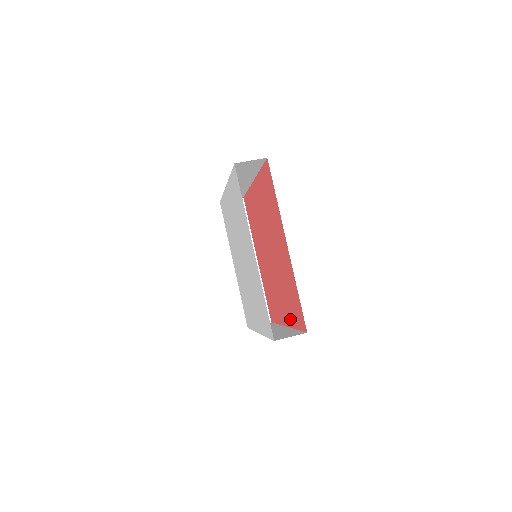
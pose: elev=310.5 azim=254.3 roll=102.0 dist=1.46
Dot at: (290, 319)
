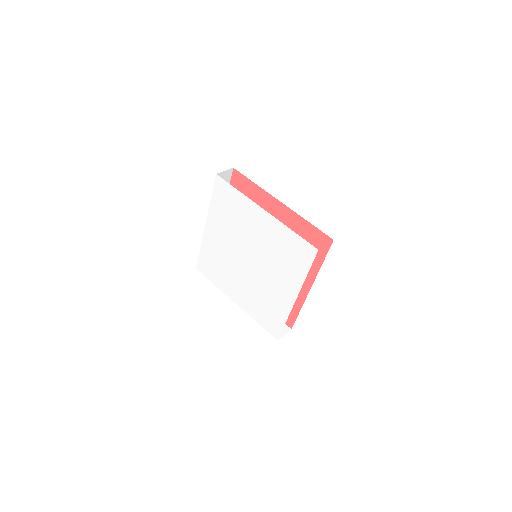
Dot at: (312, 269)
